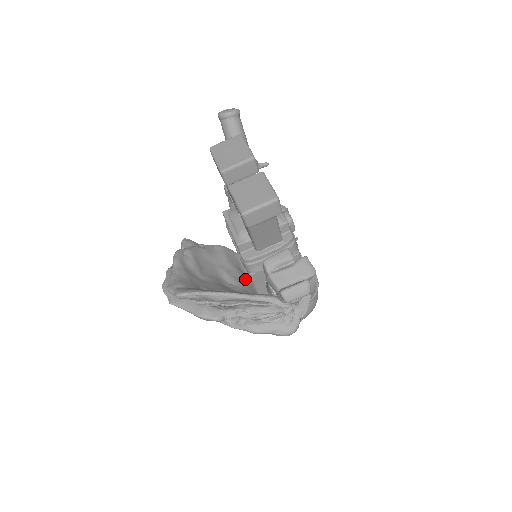
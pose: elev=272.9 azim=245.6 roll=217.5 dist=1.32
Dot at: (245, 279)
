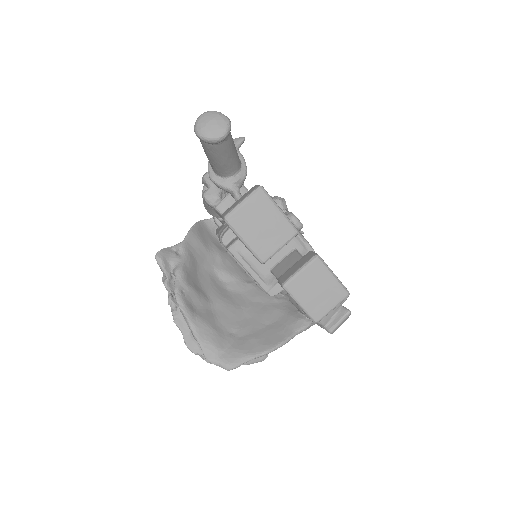
Dot at: (231, 259)
